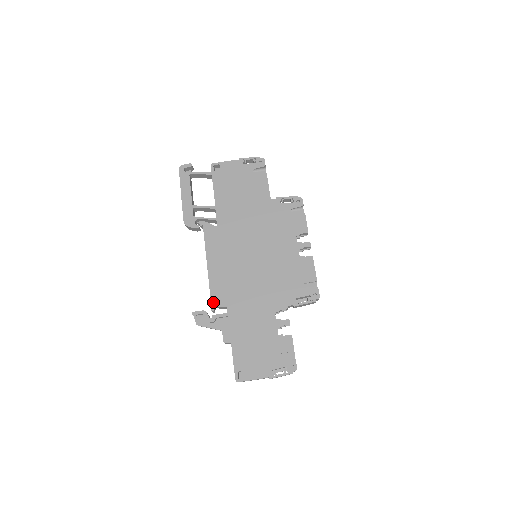
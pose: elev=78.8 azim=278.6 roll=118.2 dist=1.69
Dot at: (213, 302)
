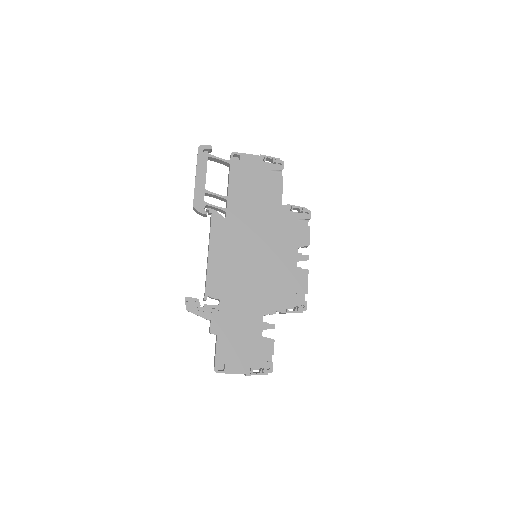
Dot at: (207, 292)
